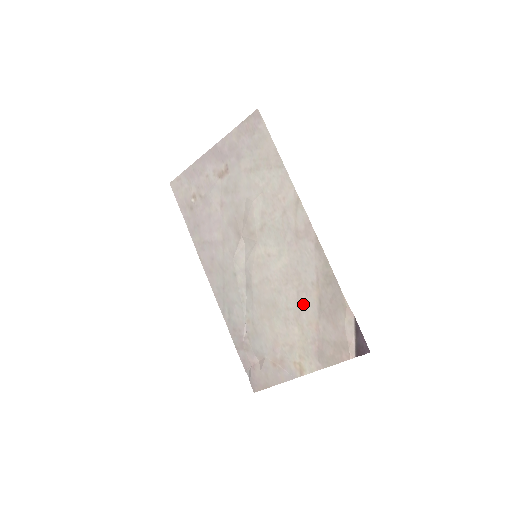
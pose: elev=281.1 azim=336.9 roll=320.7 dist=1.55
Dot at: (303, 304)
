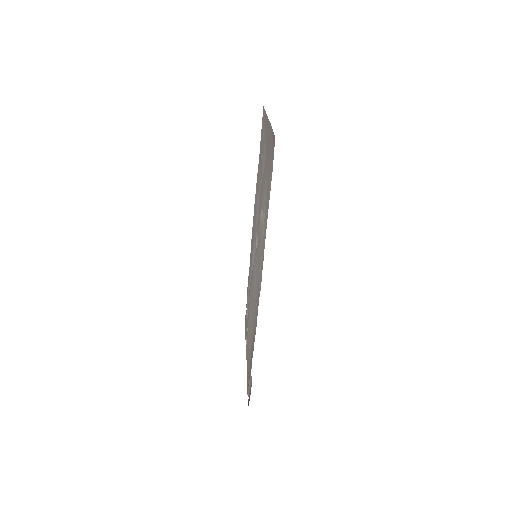
Dot at: occluded
